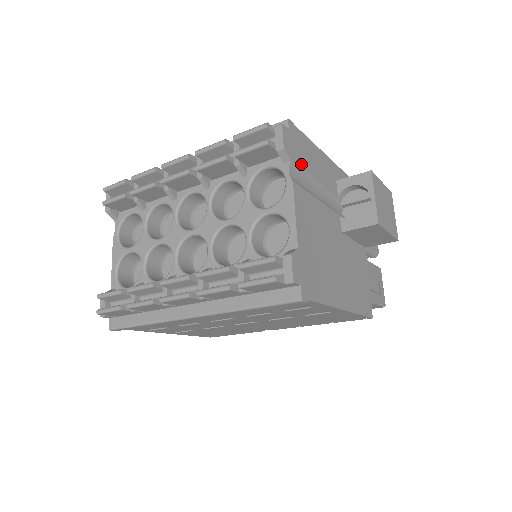
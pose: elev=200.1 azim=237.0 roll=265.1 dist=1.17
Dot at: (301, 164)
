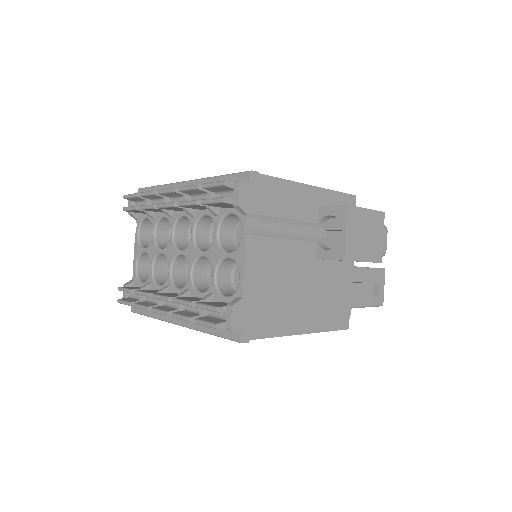
Dot at: (263, 212)
